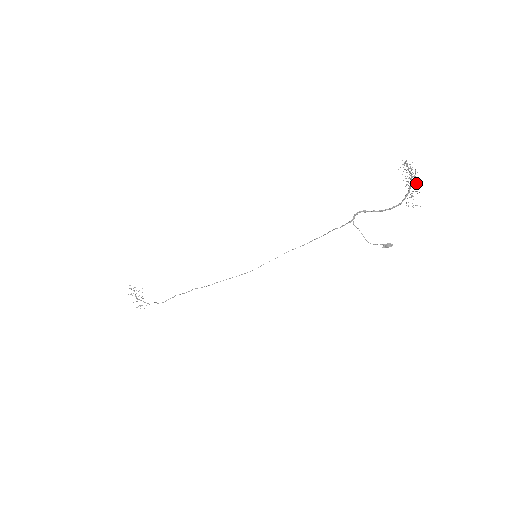
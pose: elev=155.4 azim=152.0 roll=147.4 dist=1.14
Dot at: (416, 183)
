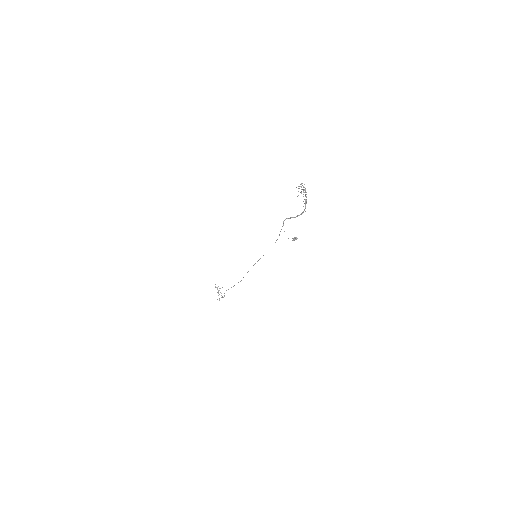
Dot at: occluded
